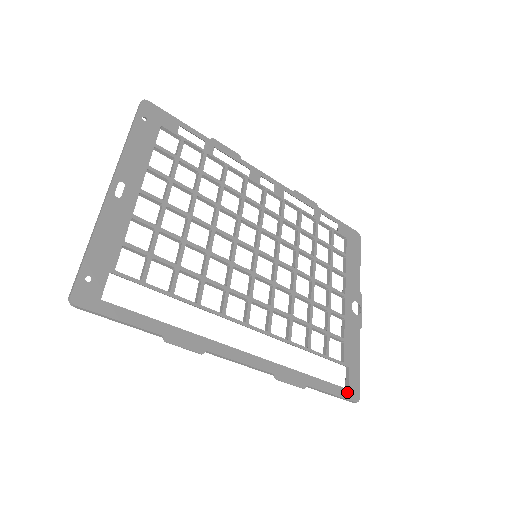
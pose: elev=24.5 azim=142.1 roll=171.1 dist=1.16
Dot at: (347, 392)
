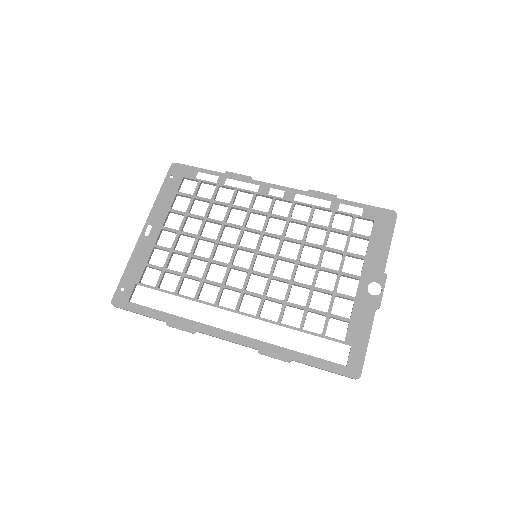
Dot at: (344, 368)
